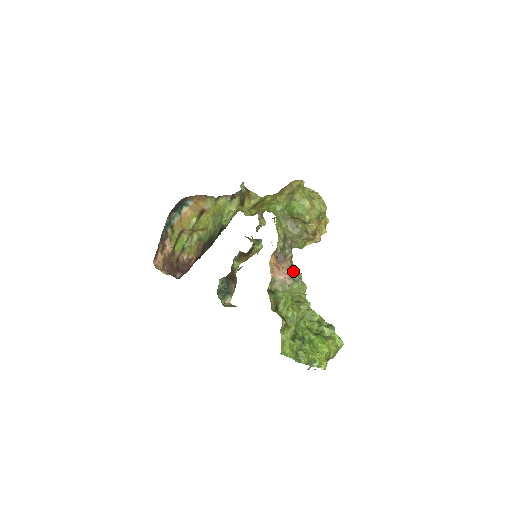
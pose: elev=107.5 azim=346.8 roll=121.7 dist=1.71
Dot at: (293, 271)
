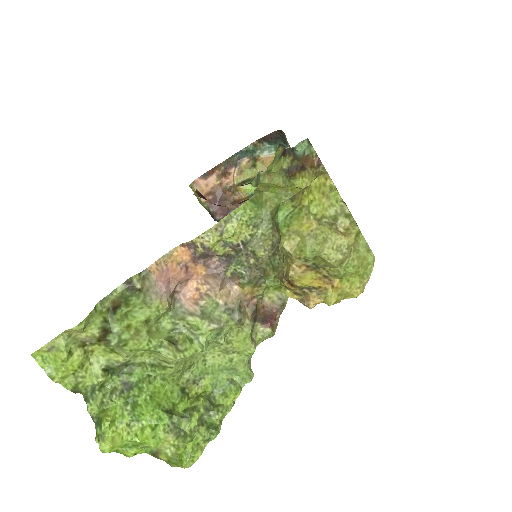
Dot at: (224, 304)
